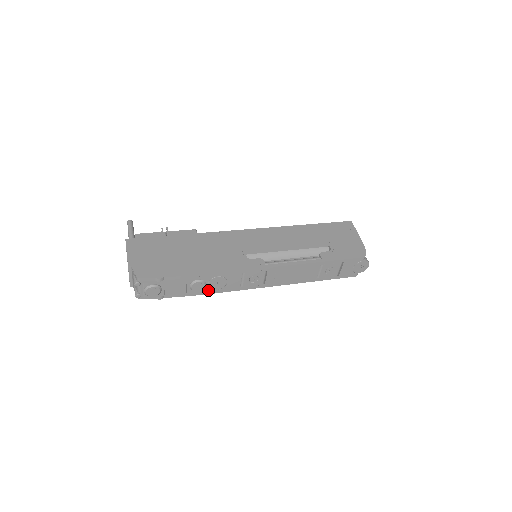
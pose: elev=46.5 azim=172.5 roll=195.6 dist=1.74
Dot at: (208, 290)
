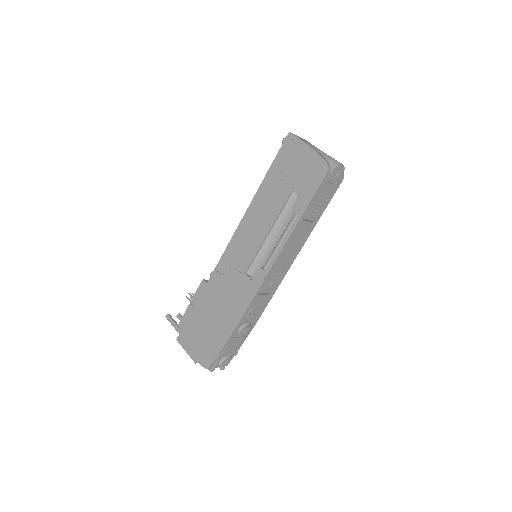
Dot at: (254, 320)
